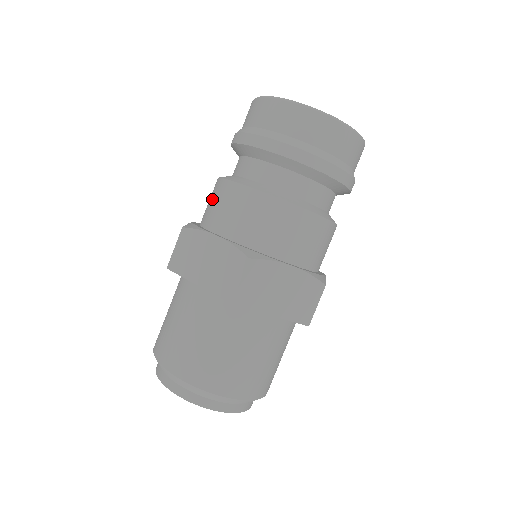
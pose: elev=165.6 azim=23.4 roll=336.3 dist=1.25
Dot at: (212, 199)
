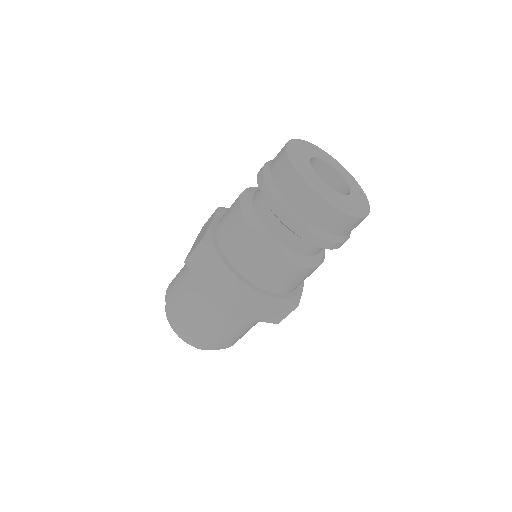
Dot at: (230, 222)
